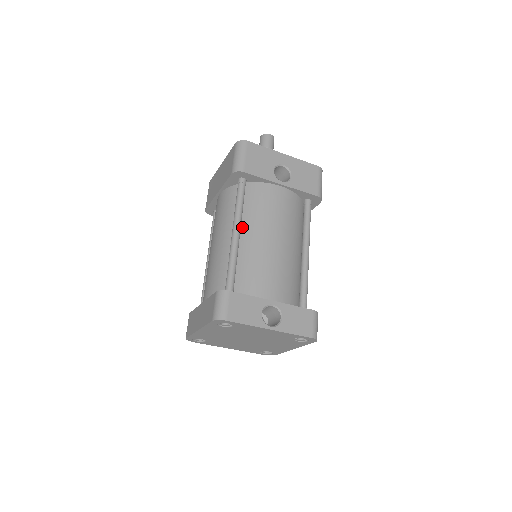
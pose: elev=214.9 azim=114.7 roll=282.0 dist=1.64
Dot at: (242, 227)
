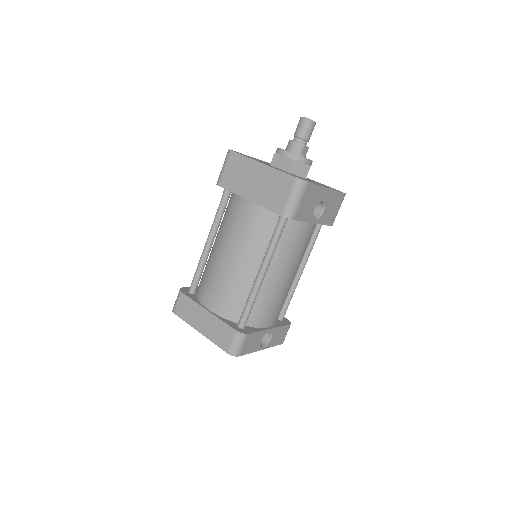
Dot at: occluded
